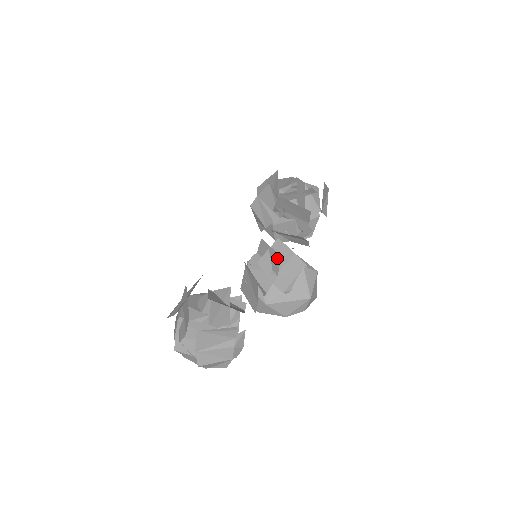
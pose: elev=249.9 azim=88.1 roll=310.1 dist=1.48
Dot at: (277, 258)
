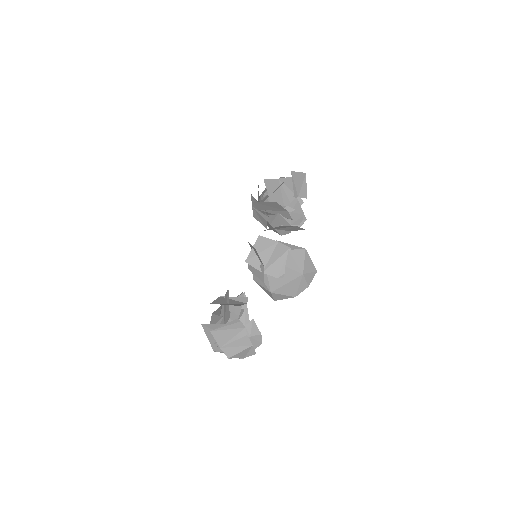
Dot at: (256, 252)
